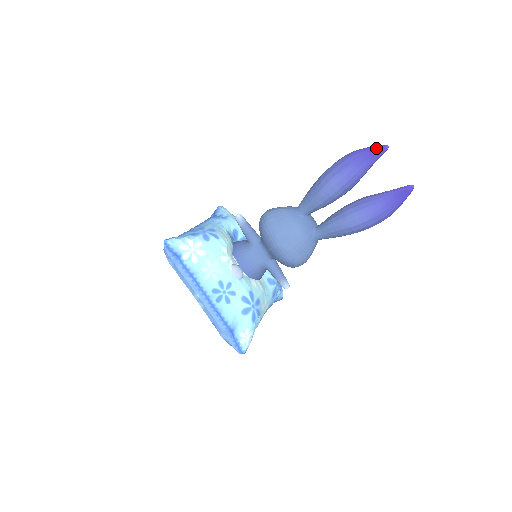
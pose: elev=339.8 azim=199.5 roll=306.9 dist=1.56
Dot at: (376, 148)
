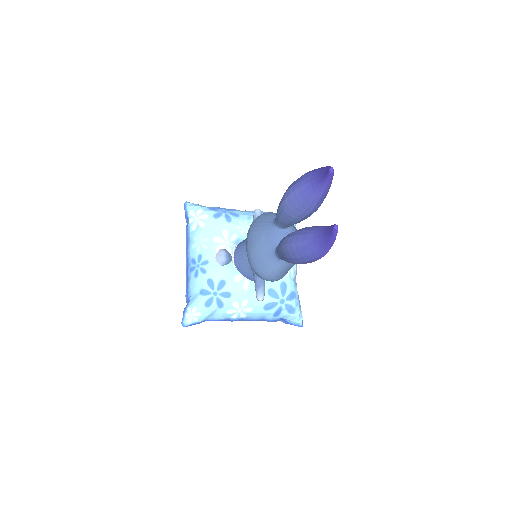
Dot at: (326, 168)
